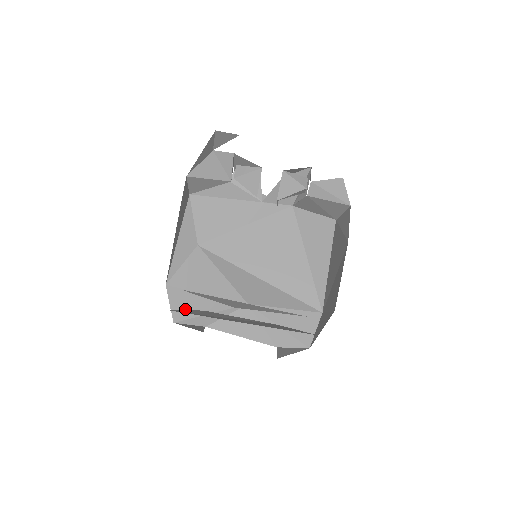
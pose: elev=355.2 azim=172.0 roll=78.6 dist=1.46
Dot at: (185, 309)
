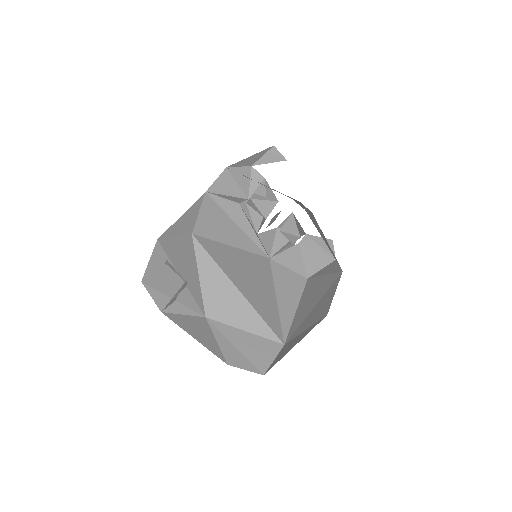
Dot at: (158, 277)
